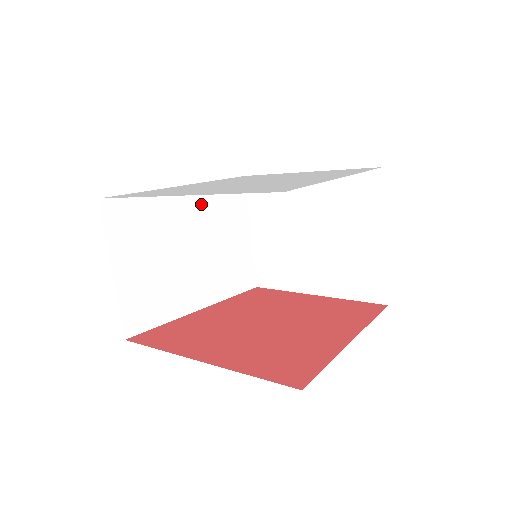
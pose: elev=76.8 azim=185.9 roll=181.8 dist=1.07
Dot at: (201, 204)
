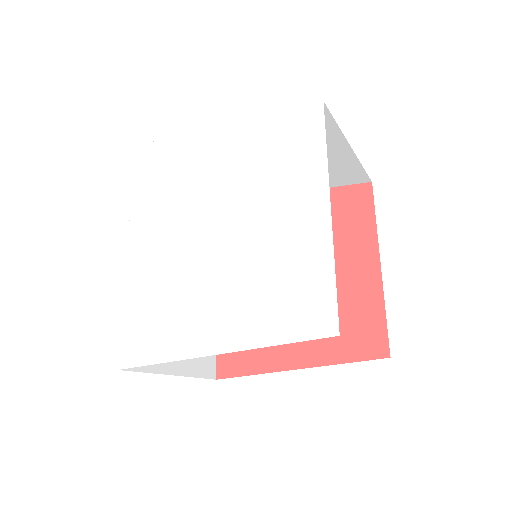
Dot at: occluded
